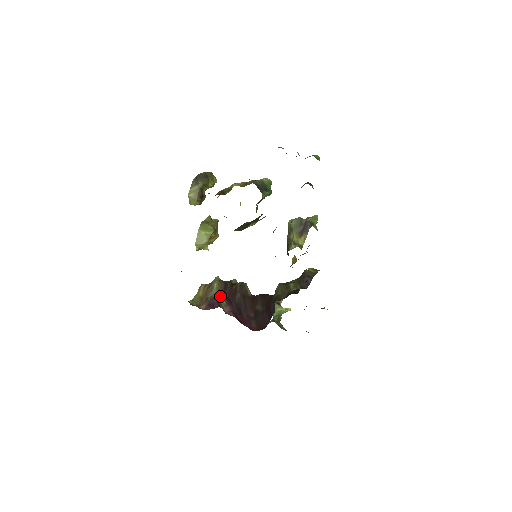
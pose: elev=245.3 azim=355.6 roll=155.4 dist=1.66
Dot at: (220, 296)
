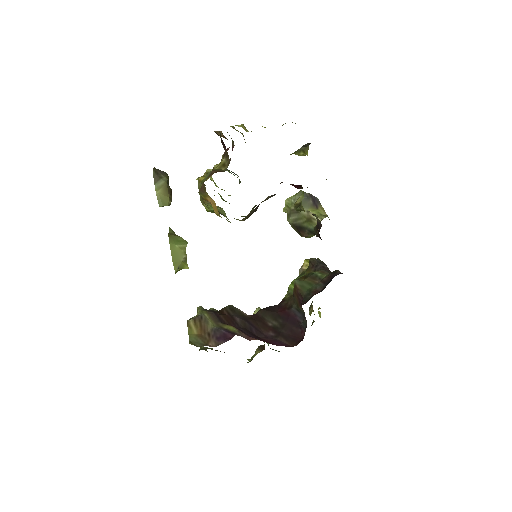
Dot at: (222, 325)
